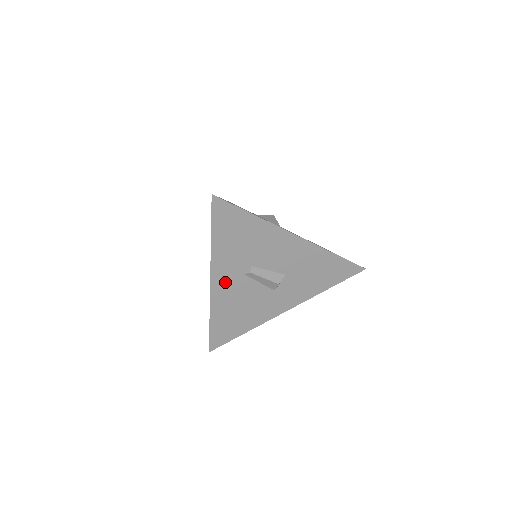
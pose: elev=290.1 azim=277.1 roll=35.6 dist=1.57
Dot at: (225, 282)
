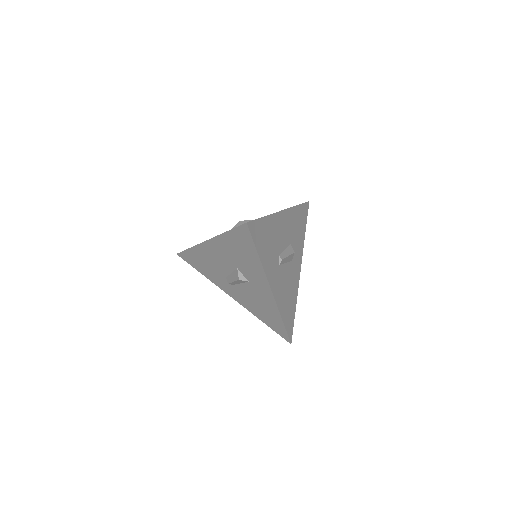
Dot at: (275, 282)
